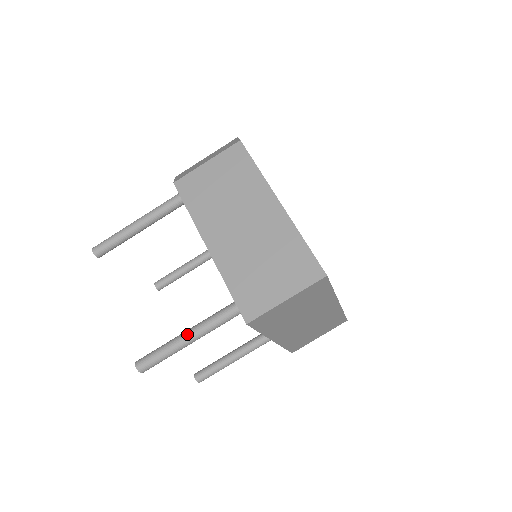
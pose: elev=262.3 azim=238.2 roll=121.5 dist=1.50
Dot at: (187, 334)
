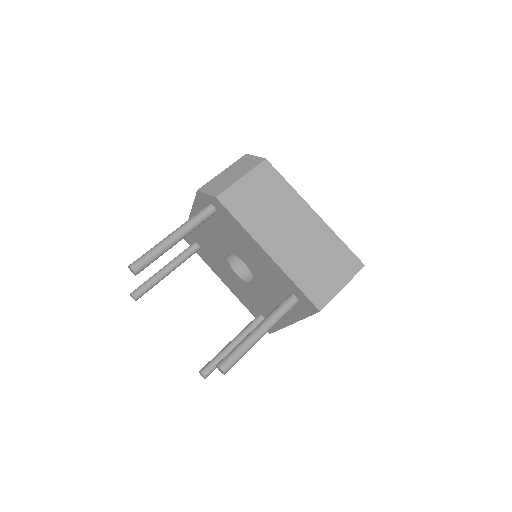
Dot at: (260, 330)
